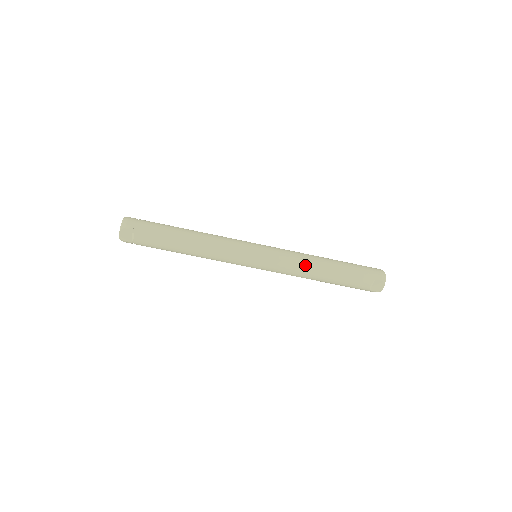
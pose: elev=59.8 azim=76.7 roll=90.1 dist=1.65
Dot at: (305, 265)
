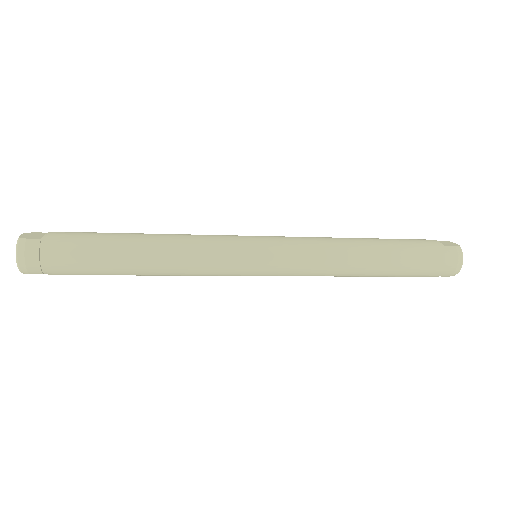
Dot at: occluded
